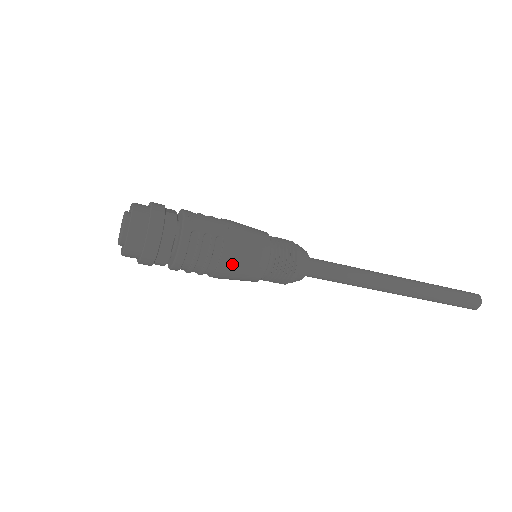
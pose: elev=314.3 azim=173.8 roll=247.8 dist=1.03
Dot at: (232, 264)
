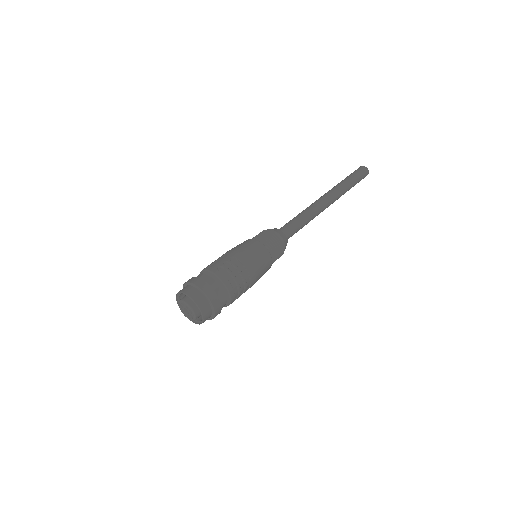
Dot at: (252, 263)
